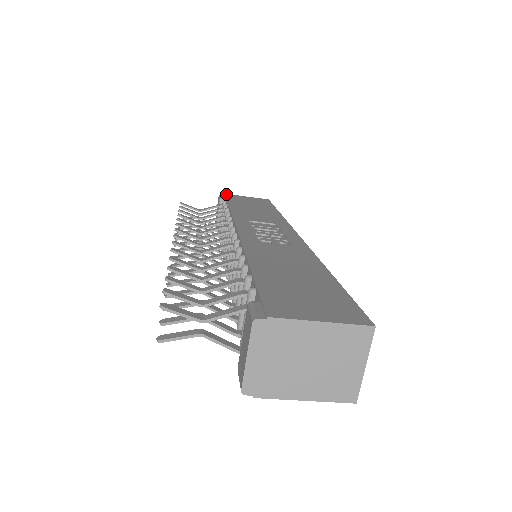
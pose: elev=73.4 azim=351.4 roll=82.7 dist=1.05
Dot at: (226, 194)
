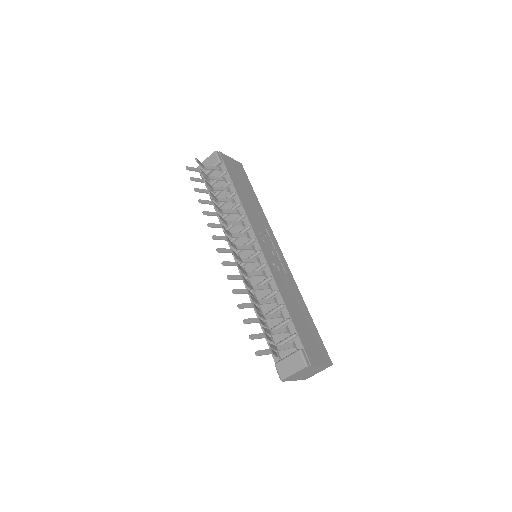
Dot at: (221, 153)
